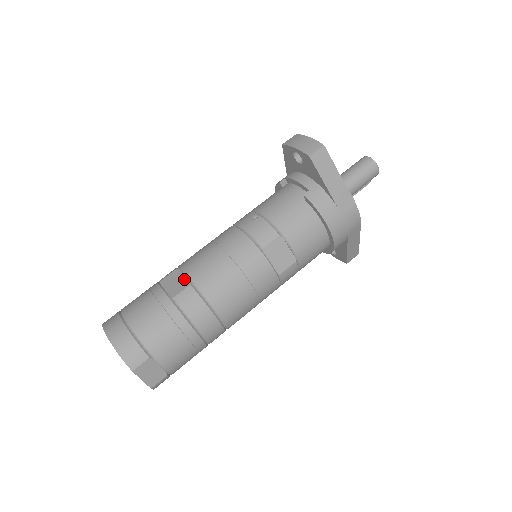
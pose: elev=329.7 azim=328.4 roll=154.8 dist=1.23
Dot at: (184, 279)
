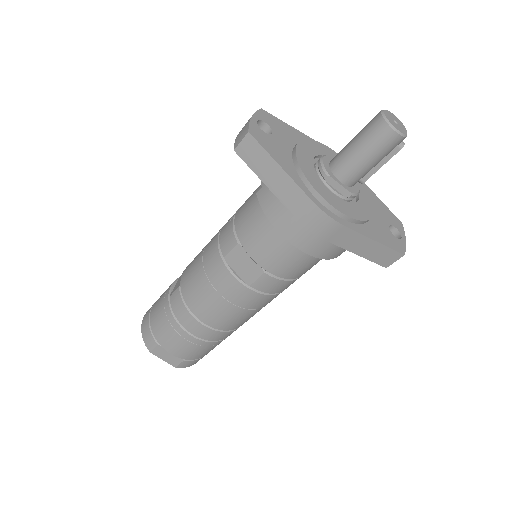
Dot at: occluded
